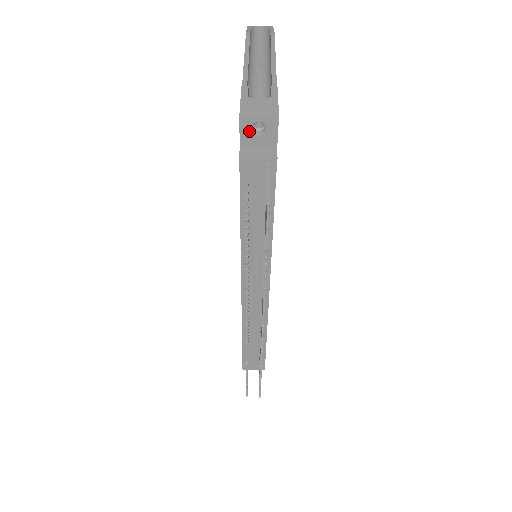
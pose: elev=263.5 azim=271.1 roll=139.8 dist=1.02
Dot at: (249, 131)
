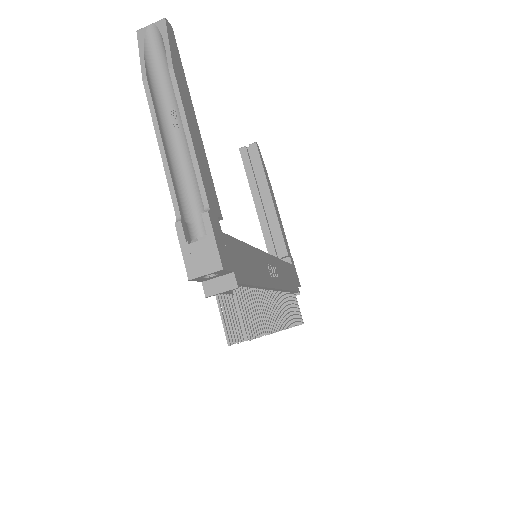
Dot at: (203, 278)
